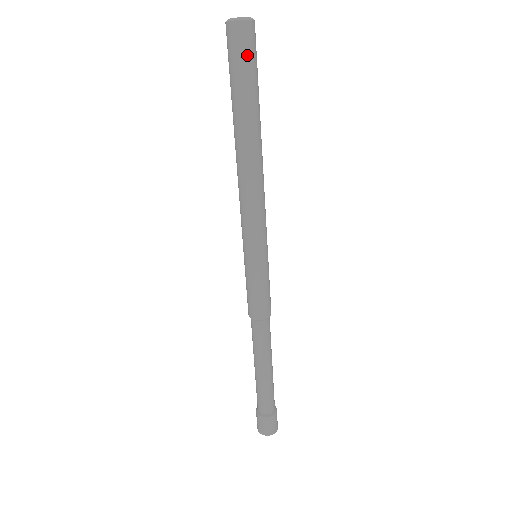
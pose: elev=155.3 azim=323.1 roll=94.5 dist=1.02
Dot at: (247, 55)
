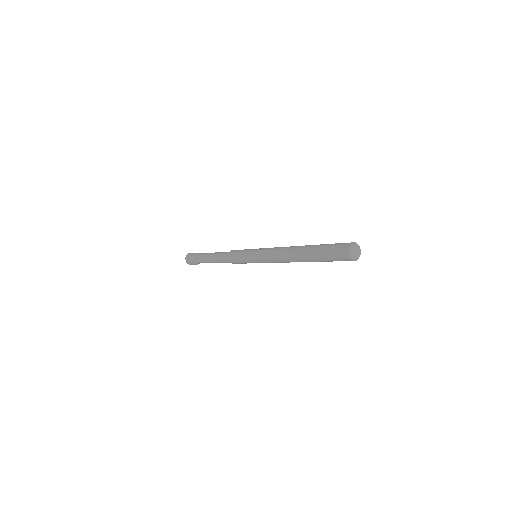
Dot at: occluded
